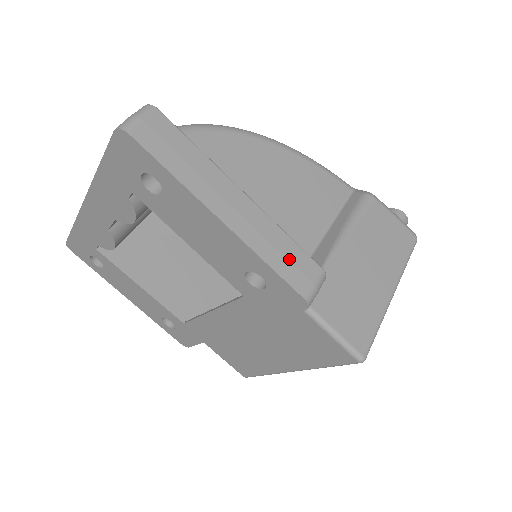
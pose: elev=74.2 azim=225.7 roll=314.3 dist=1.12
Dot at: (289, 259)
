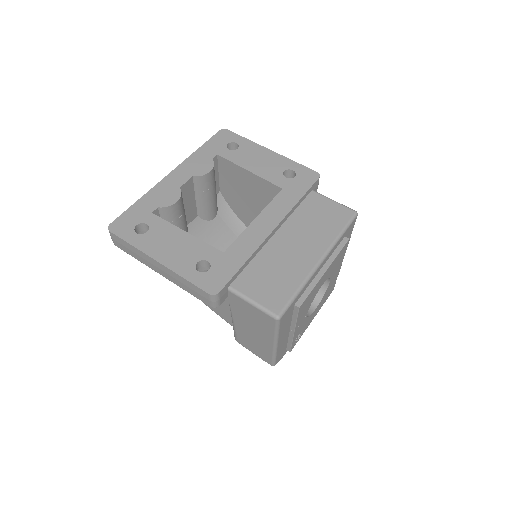
Dot at: occluded
